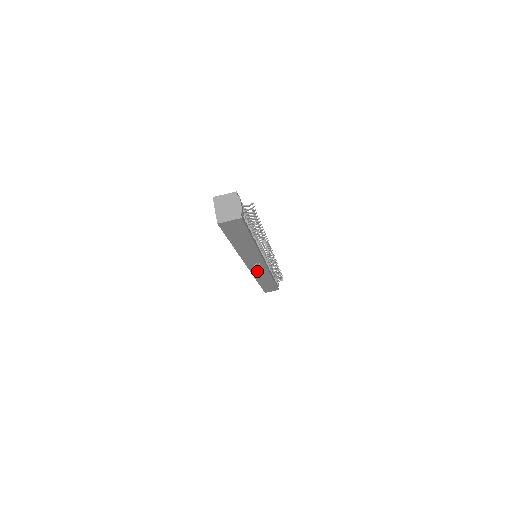
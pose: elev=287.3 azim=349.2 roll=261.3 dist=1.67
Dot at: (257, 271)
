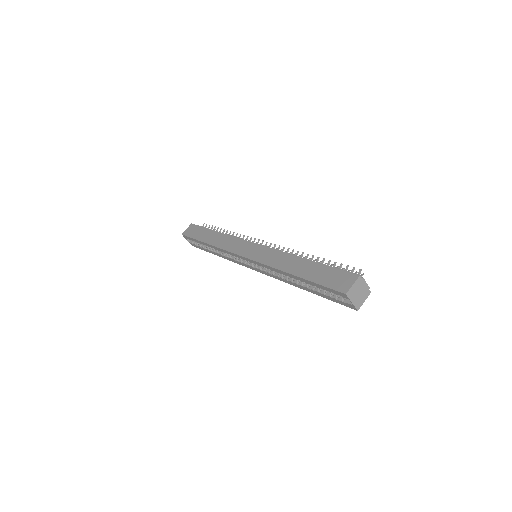
Dot at: occluded
